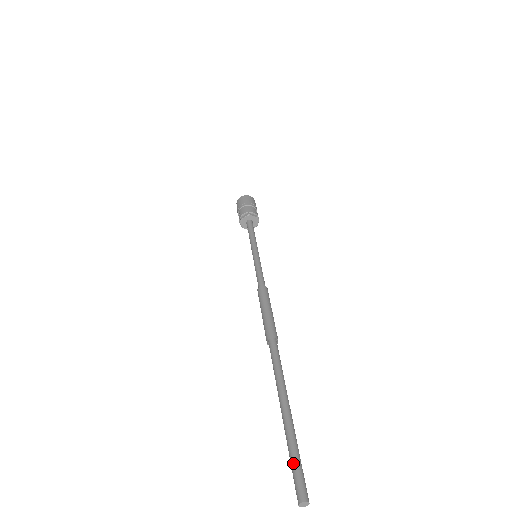
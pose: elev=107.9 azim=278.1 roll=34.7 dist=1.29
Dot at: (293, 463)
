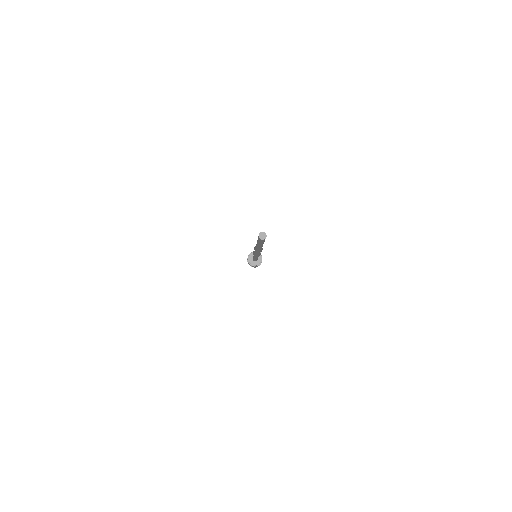
Dot at: occluded
